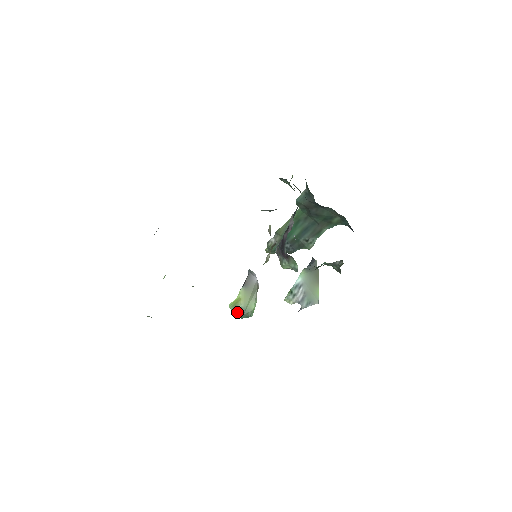
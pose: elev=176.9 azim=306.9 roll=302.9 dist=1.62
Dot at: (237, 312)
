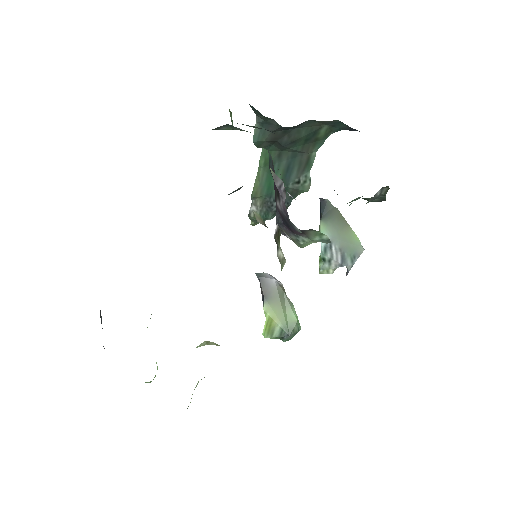
Dot at: (279, 337)
